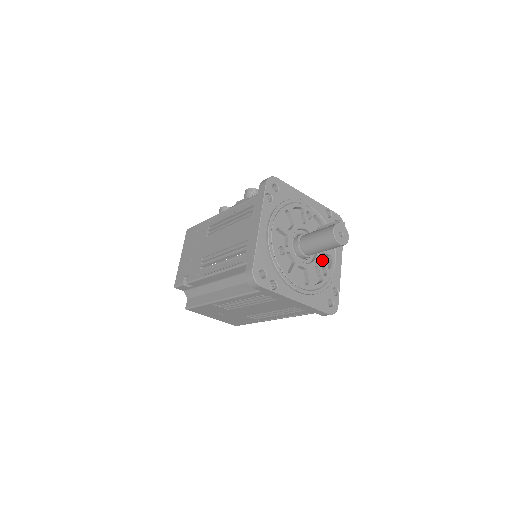
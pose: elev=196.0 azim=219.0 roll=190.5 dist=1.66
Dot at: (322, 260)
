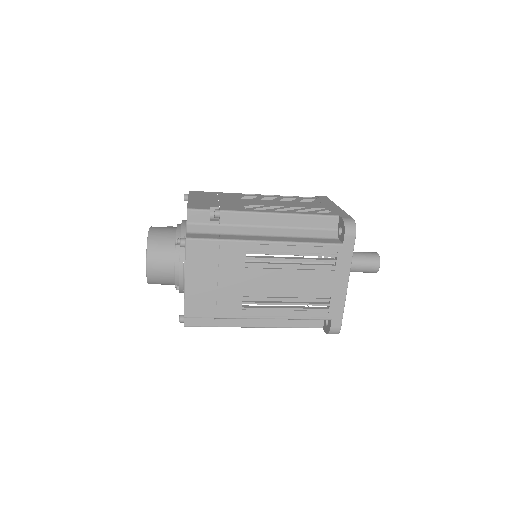
Dot at: occluded
